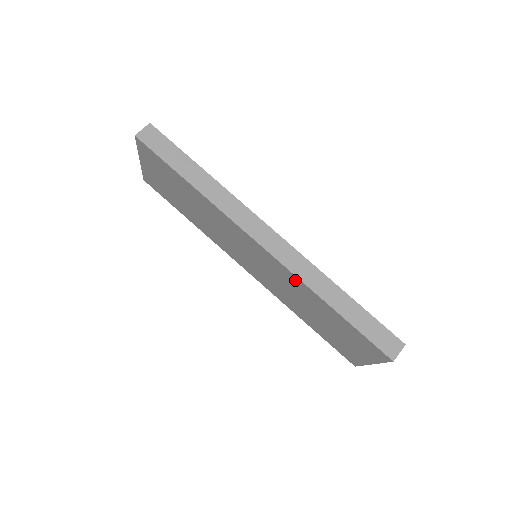
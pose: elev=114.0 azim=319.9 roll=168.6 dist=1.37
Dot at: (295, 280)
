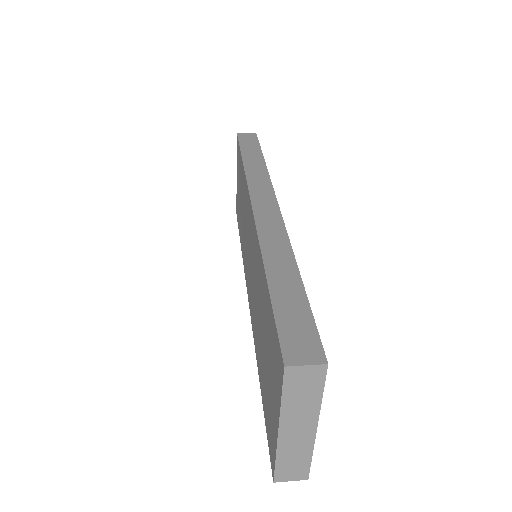
Dot at: (257, 246)
